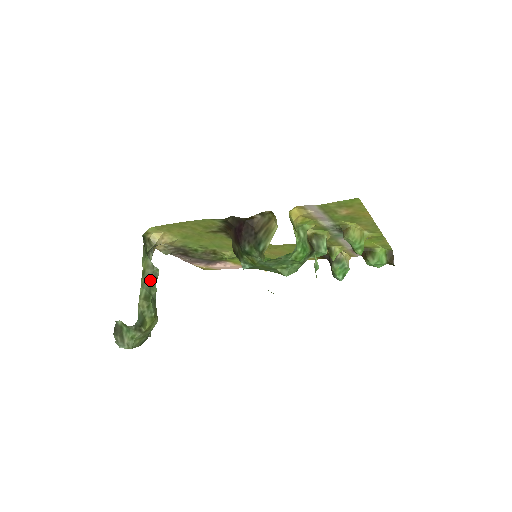
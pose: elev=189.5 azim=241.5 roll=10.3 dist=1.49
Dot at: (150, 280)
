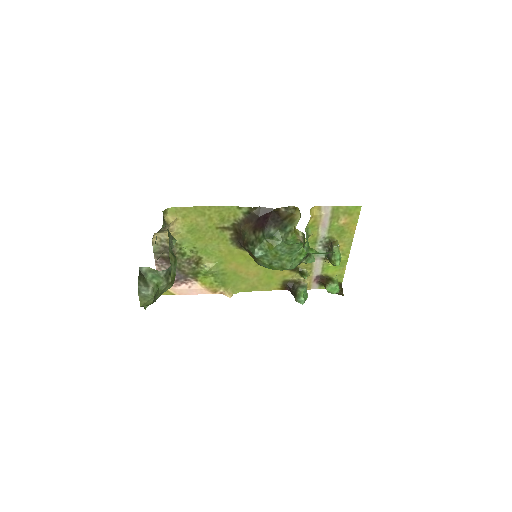
Dot at: occluded
